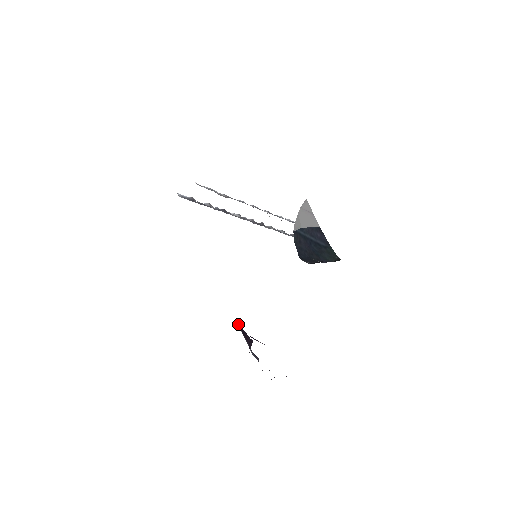
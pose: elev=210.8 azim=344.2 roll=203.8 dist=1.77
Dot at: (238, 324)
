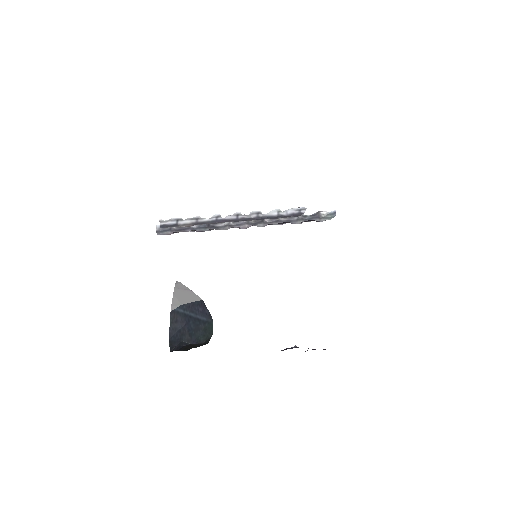
Dot at: occluded
